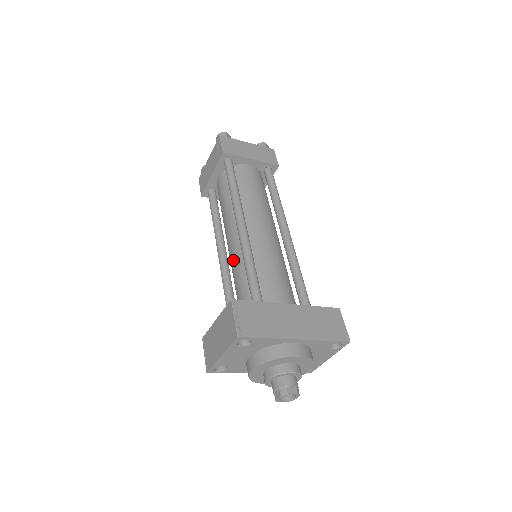
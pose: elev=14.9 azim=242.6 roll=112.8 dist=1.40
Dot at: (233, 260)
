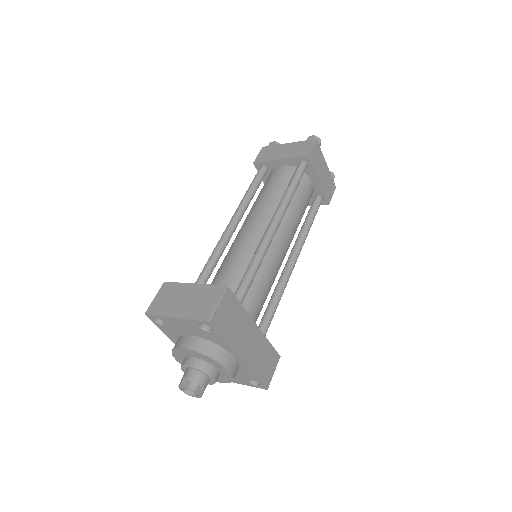
Dot at: (241, 244)
